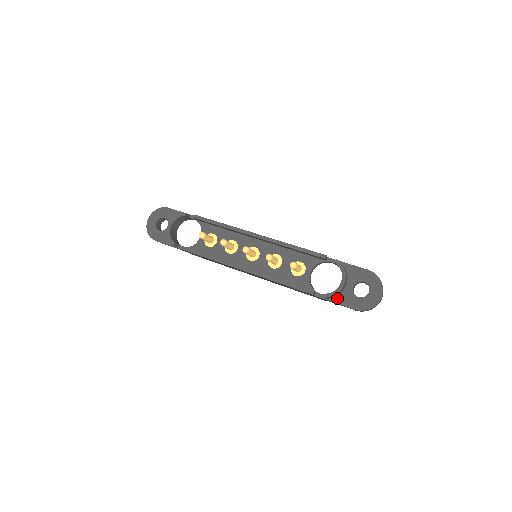
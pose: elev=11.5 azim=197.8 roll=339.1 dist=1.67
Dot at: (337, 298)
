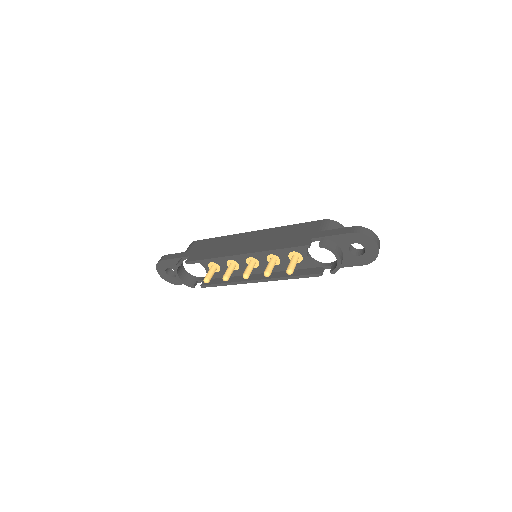
Dot at: (343, 264)
